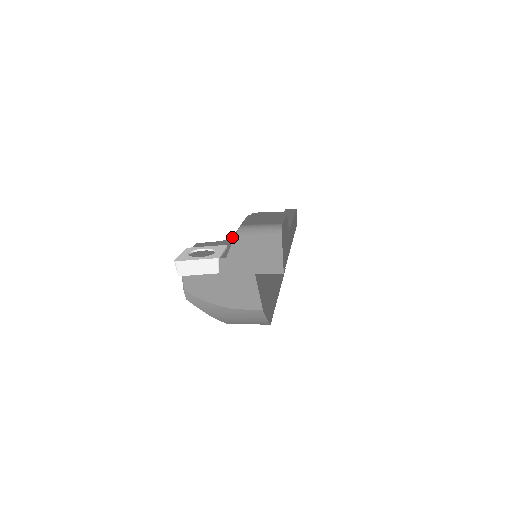
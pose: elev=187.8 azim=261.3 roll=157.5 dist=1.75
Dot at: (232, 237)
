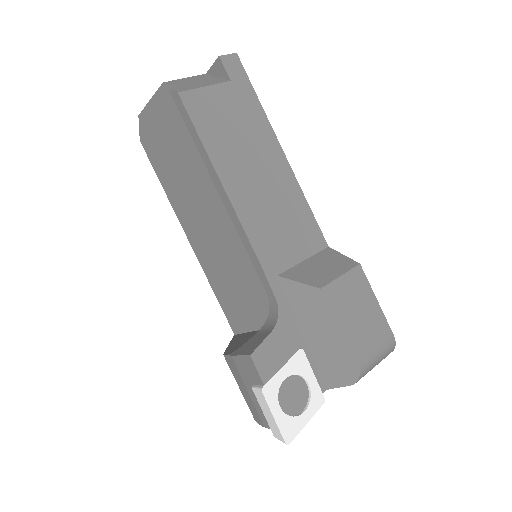
Dot at: (279, 304)
